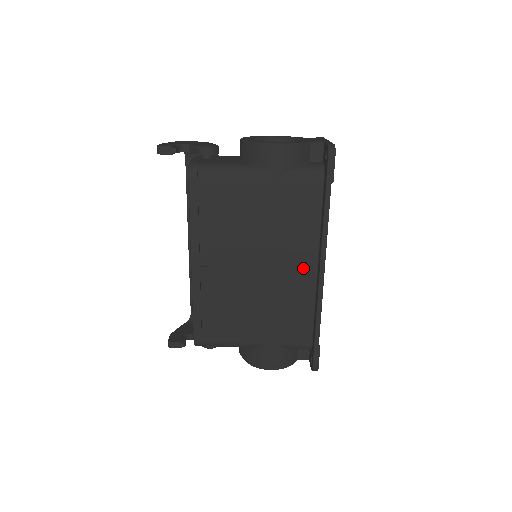
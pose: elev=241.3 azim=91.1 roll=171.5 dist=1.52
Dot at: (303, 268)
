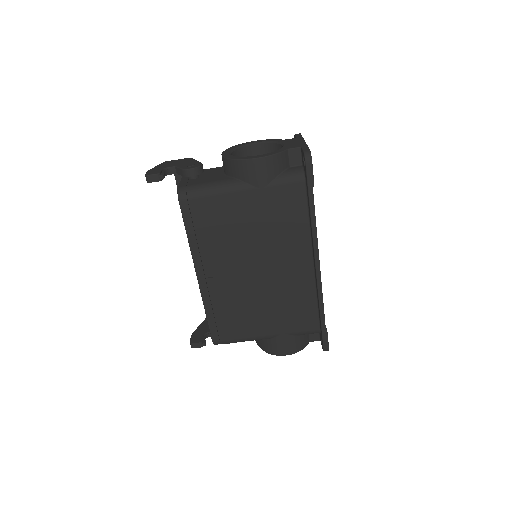
Dot at: (300, 265)
